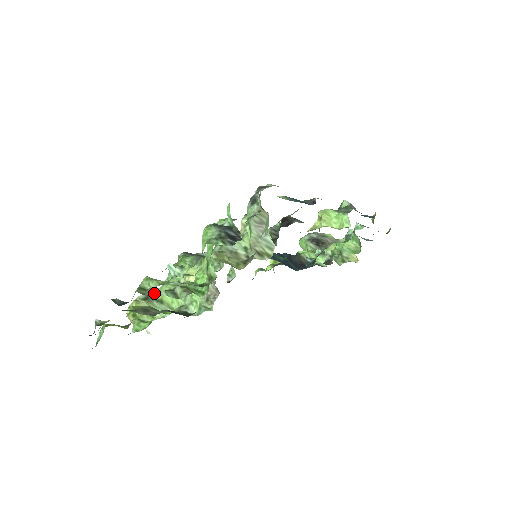
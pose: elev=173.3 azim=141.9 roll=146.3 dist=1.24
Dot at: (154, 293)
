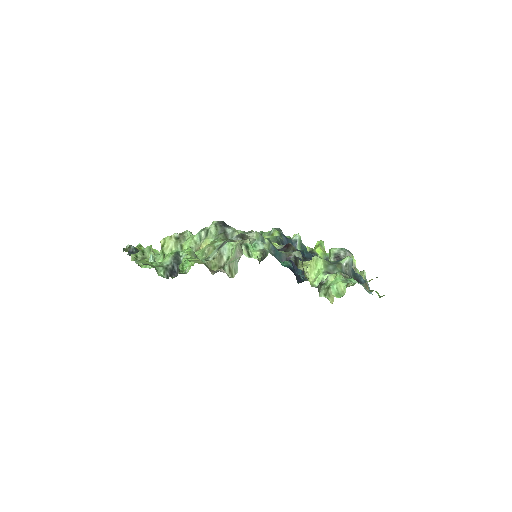
Dot at: (185, 237)
